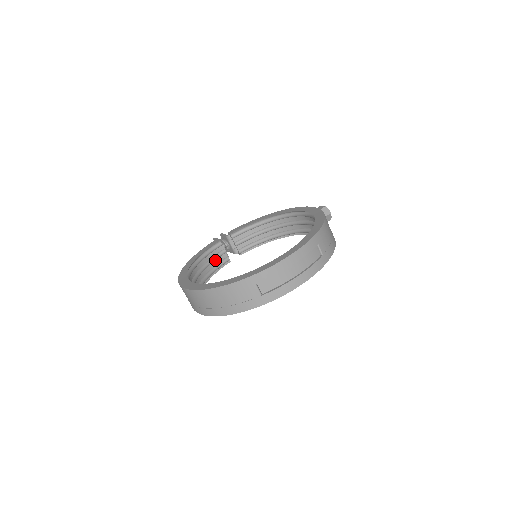
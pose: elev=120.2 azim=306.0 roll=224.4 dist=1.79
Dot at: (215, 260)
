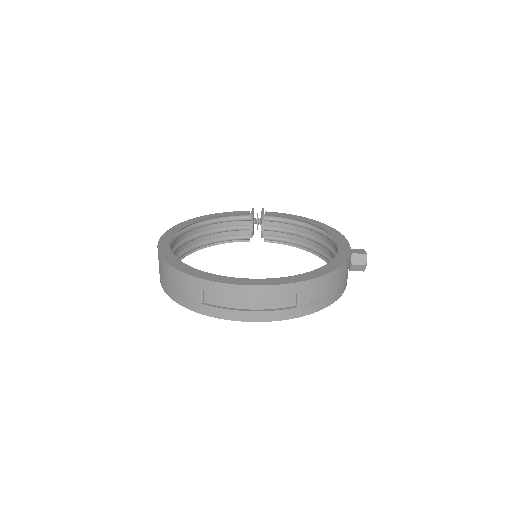
Dot at: (234, 230)
